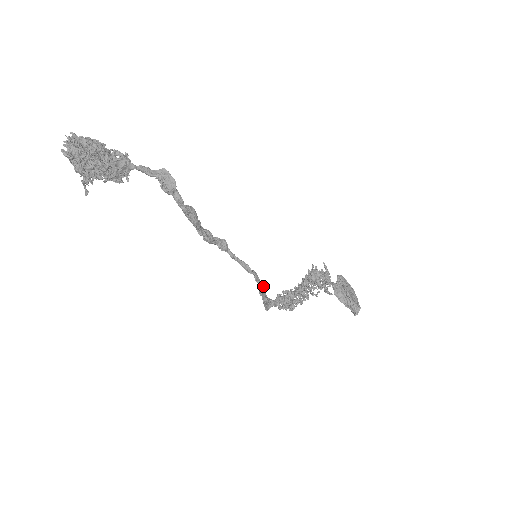
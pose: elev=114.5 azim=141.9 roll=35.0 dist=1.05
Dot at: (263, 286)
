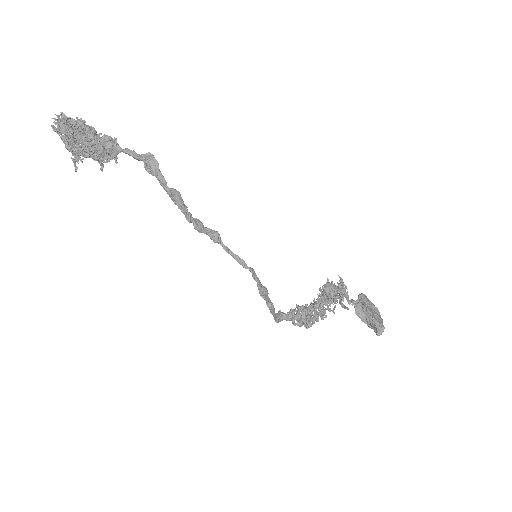
Dot at: (263, 287)
